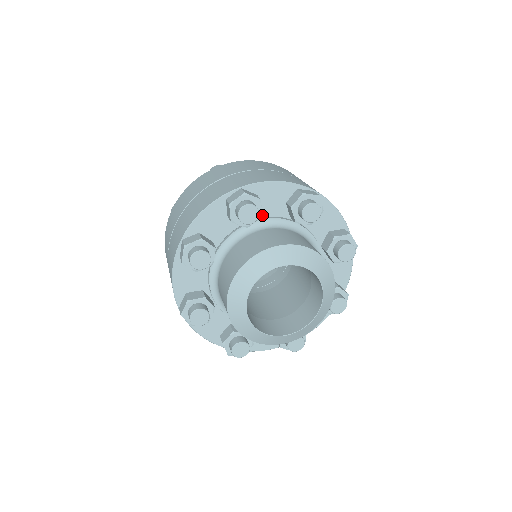
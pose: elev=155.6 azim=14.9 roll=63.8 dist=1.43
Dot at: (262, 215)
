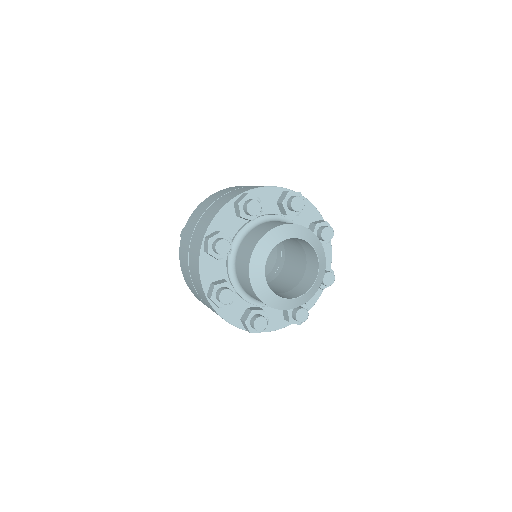
Dot at: (294, 219)
